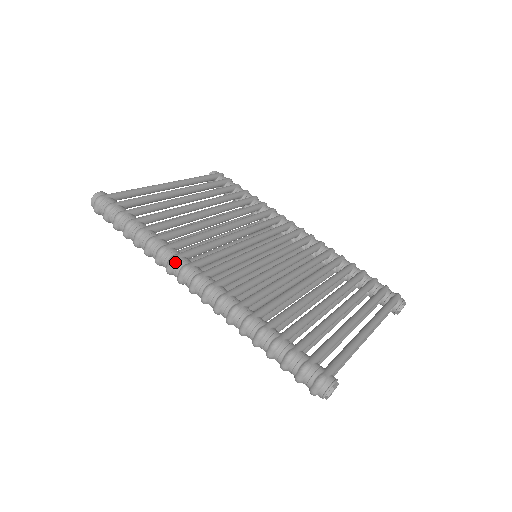
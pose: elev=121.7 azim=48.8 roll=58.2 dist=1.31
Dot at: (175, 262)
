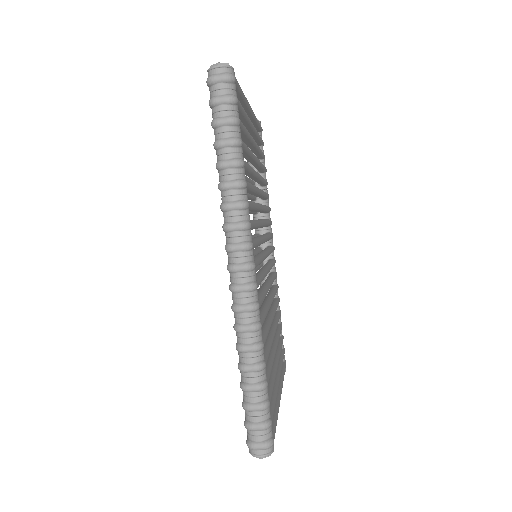
Dot at: (246, 230)
